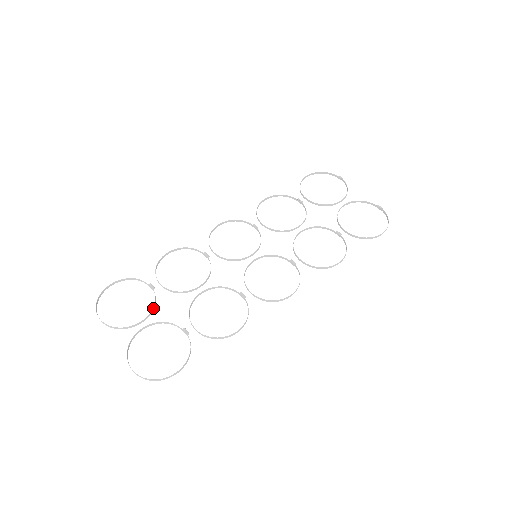
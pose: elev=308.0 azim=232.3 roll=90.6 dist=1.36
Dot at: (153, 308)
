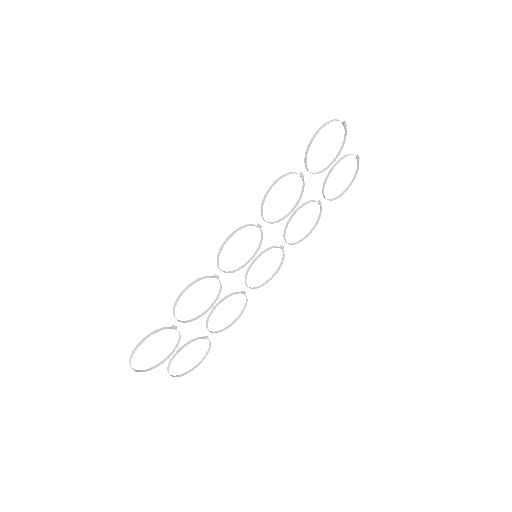
Dot at: (179, 340)
